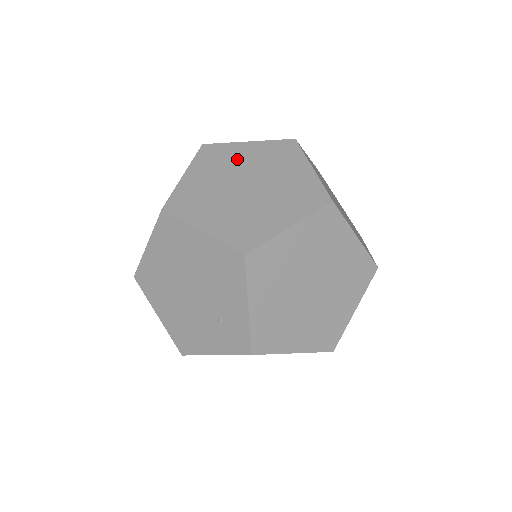
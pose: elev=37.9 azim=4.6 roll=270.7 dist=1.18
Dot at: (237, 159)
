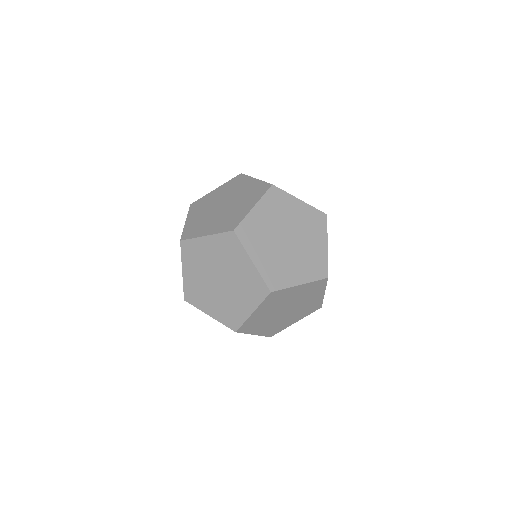
Dot at: (205, 255)
